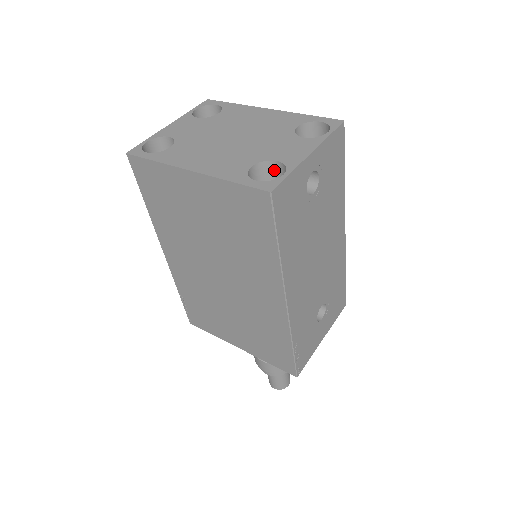
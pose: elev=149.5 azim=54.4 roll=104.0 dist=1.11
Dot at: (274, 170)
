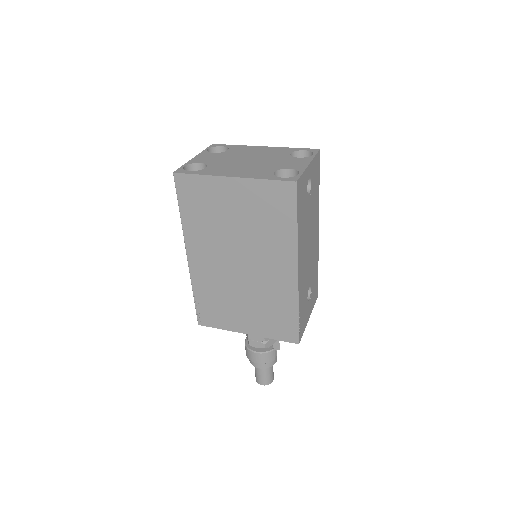
Dot at: (287, 176)
